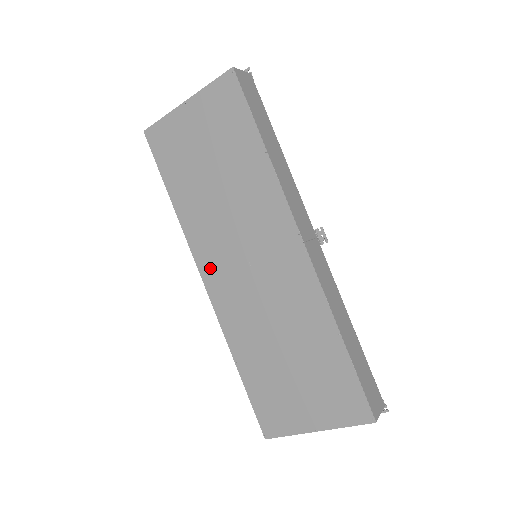
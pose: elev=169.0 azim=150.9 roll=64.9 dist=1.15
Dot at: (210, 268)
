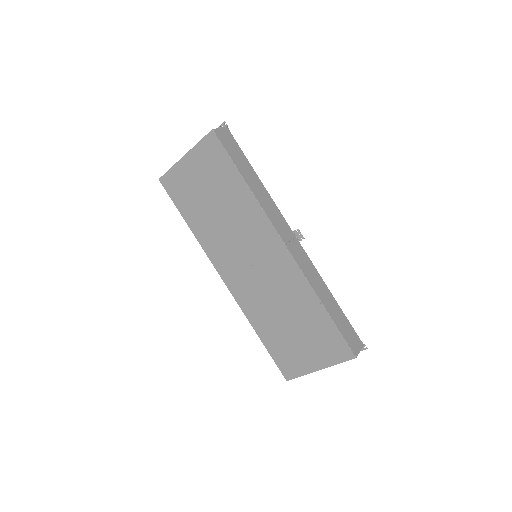
Dot at: (225, 270)
